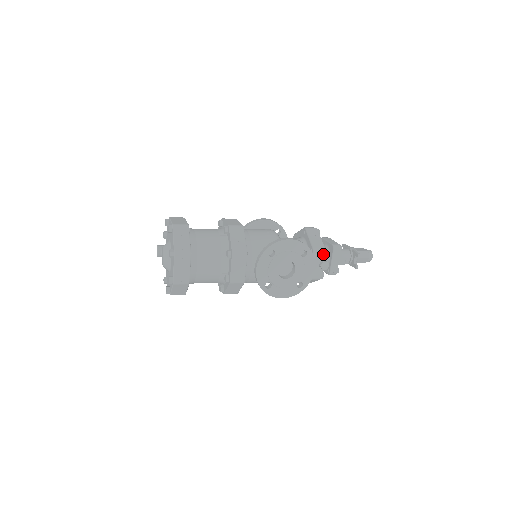
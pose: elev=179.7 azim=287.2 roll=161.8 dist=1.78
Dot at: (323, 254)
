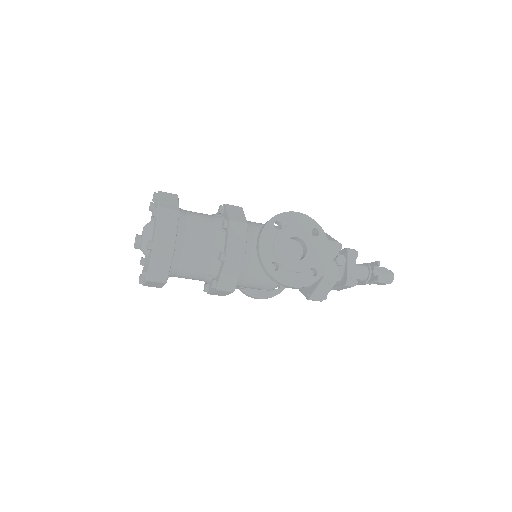
Dot at: (337, 248)
